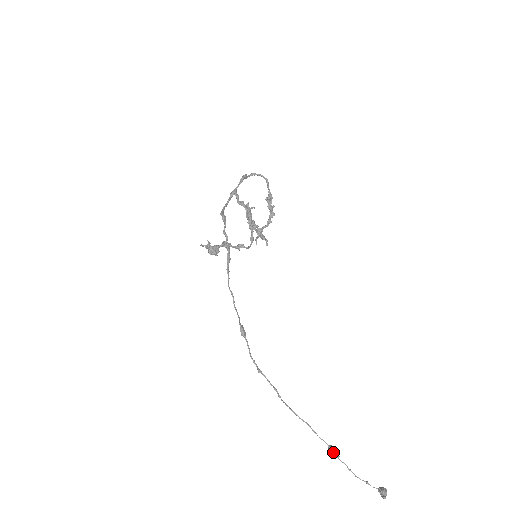
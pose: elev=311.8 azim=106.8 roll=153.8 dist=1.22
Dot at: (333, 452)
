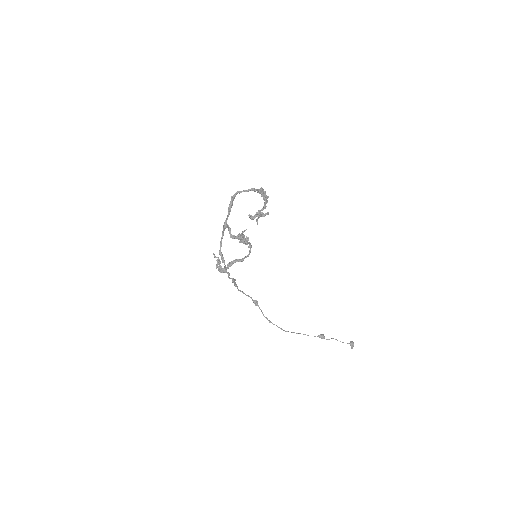
Dot at: (321, 338)
